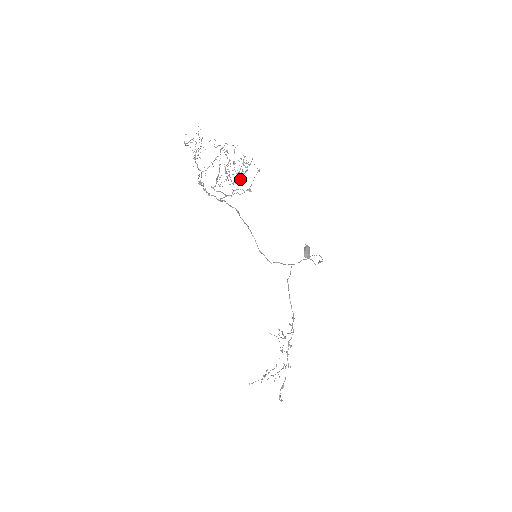
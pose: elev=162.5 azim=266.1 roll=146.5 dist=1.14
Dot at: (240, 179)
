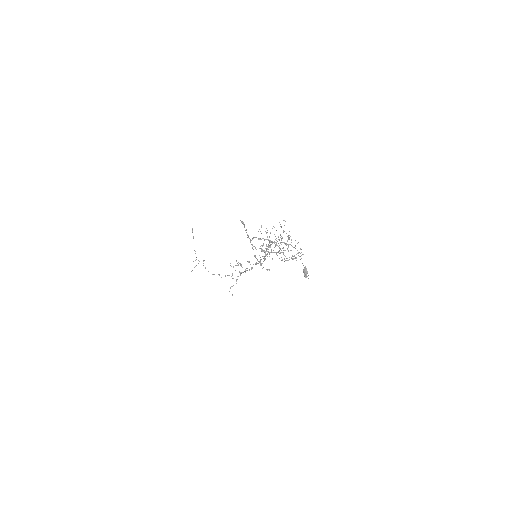
Dot at: (285, 250)
